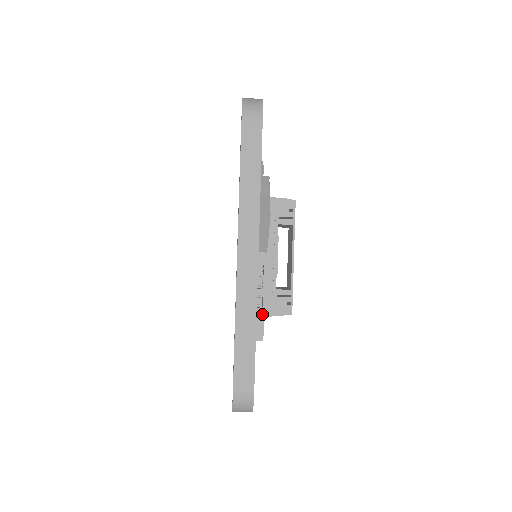
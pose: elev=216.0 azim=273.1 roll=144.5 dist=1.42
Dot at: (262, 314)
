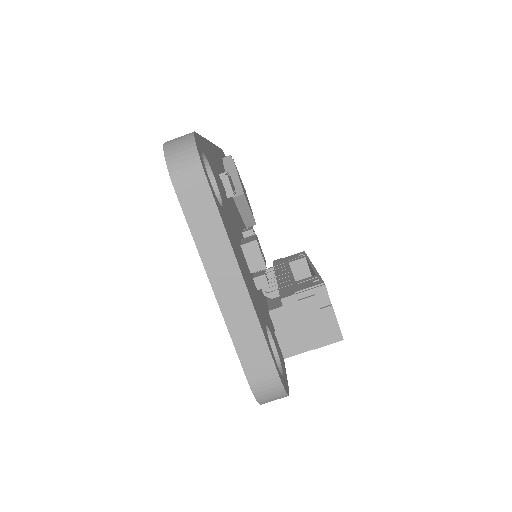
Dot at: occluded
